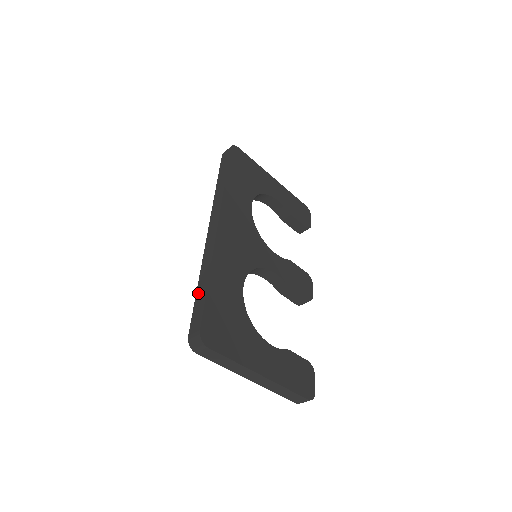
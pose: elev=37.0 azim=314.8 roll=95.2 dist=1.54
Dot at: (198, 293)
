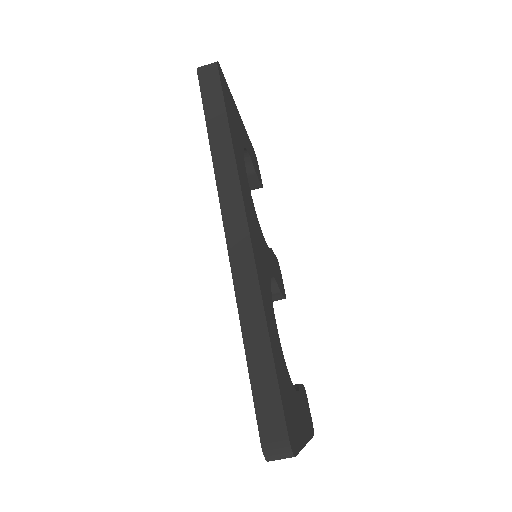
Dot at: (253, 361)
